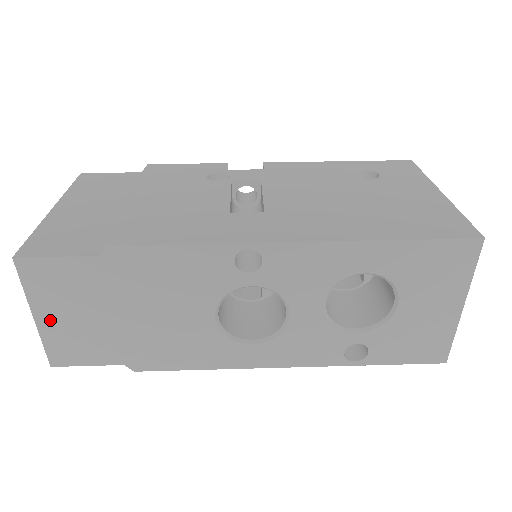
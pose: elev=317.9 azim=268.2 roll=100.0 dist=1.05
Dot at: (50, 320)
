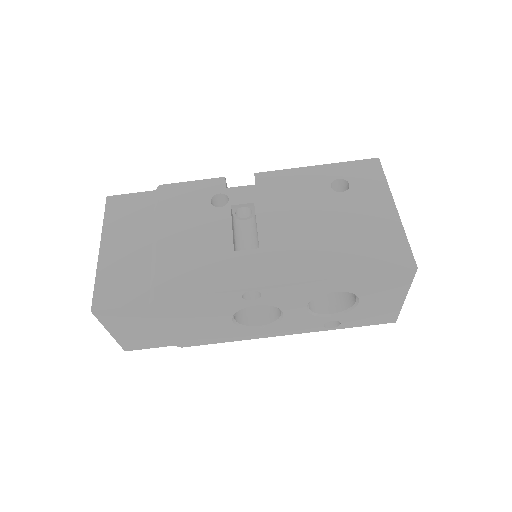
Dot at: (121, 333)
